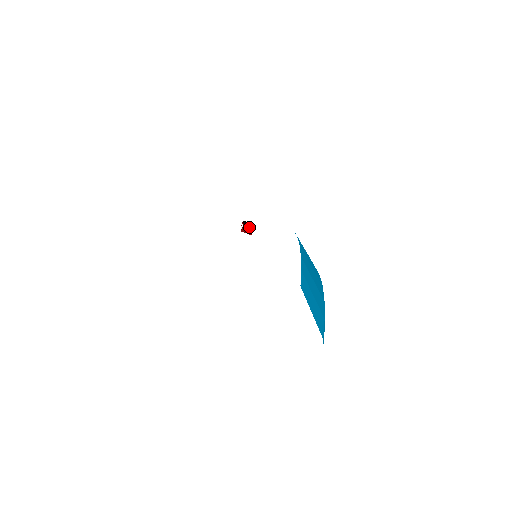
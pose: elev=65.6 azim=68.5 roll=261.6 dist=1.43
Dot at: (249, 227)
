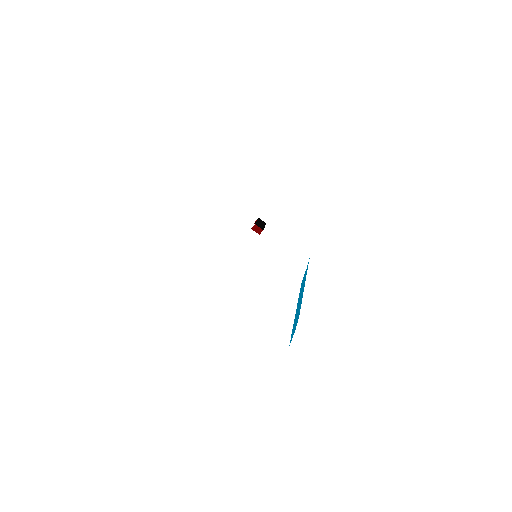
Dot at: (259, 227)
